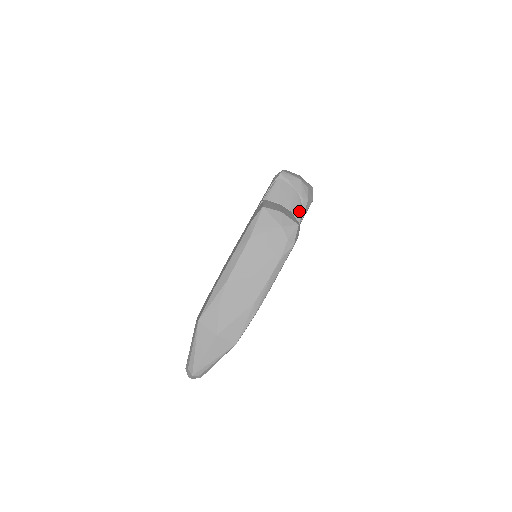
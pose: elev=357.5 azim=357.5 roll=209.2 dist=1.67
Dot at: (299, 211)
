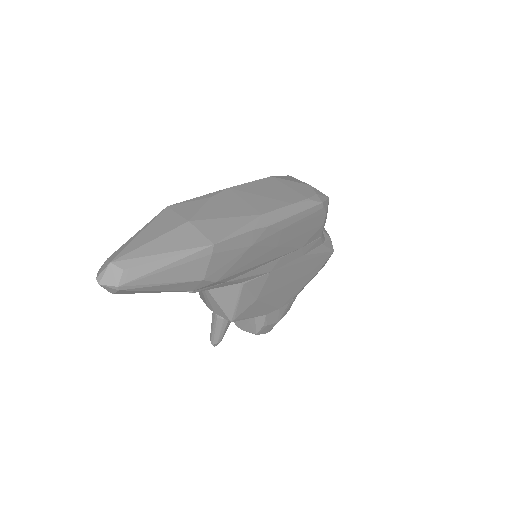
Dot at: occluded
